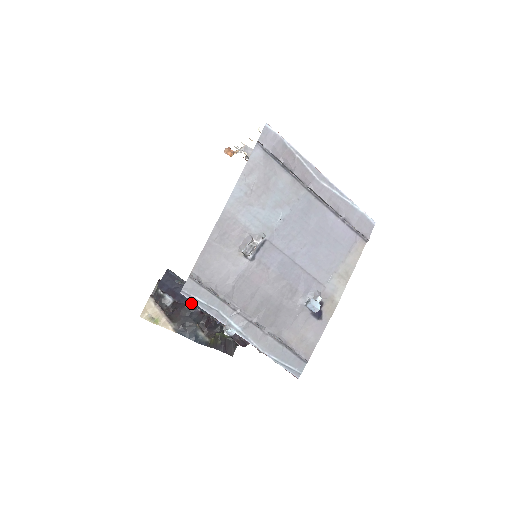
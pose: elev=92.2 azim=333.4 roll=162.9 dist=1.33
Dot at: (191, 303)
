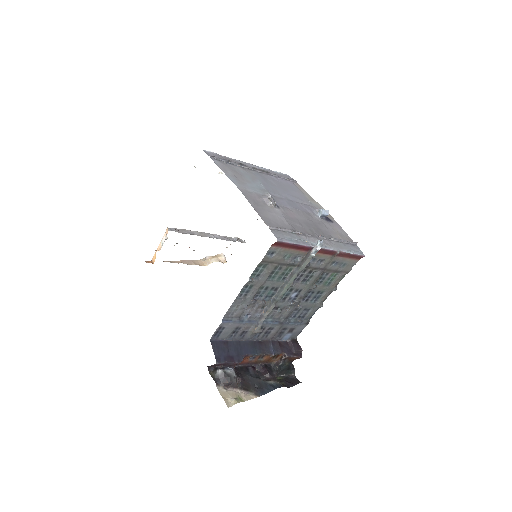
Dot at: (246, 354)
